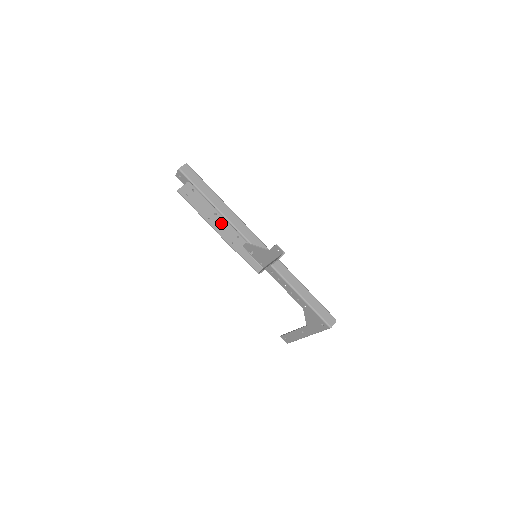
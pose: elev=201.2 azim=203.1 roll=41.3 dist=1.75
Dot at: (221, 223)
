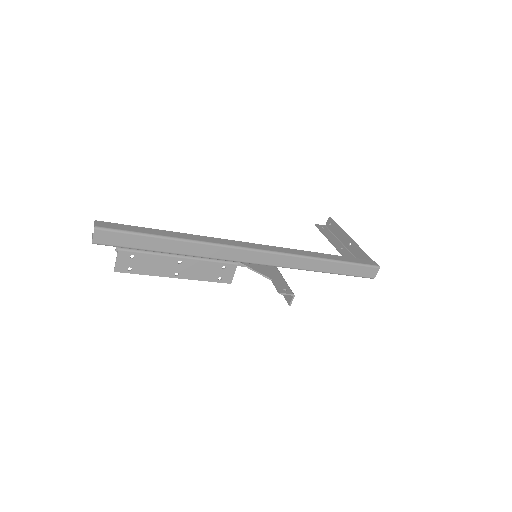
Dot at: (194, 267)
